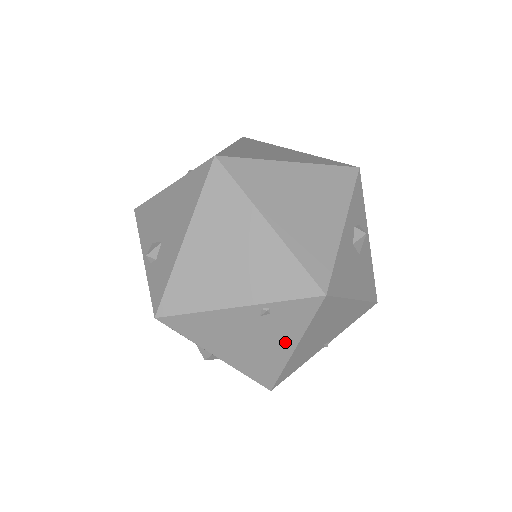
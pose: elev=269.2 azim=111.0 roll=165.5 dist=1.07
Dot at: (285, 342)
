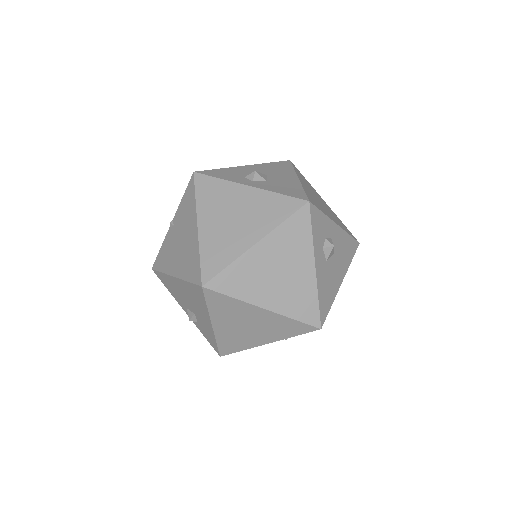
Dot at: occluded
